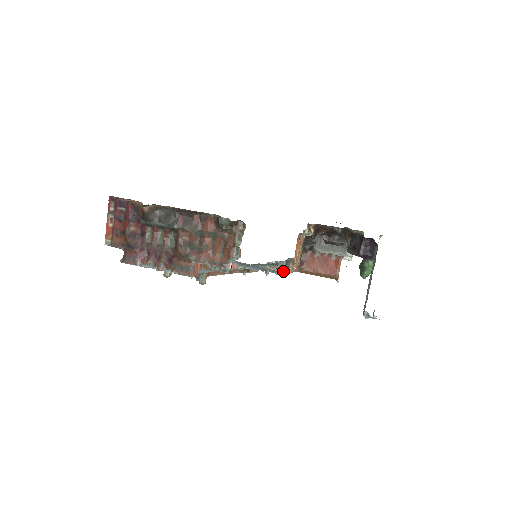
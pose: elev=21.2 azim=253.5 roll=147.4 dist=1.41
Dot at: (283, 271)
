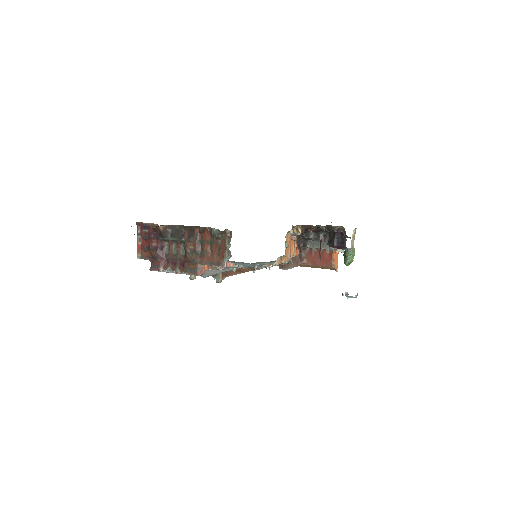
Dot at: (287, 267)
